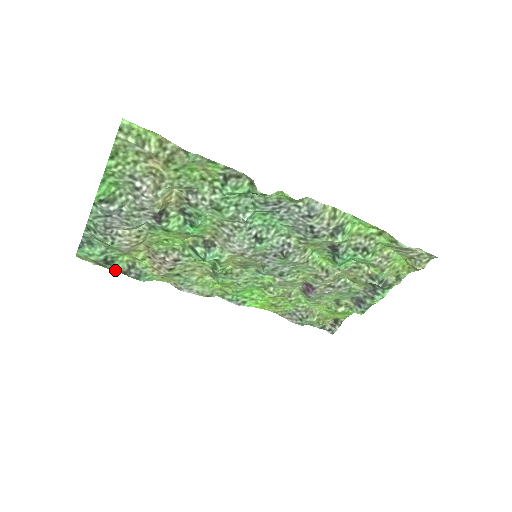
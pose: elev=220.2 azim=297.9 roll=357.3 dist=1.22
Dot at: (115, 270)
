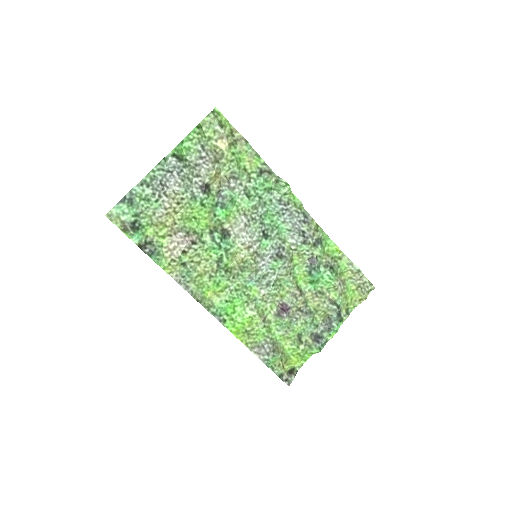
Dot at: (134, 240)
